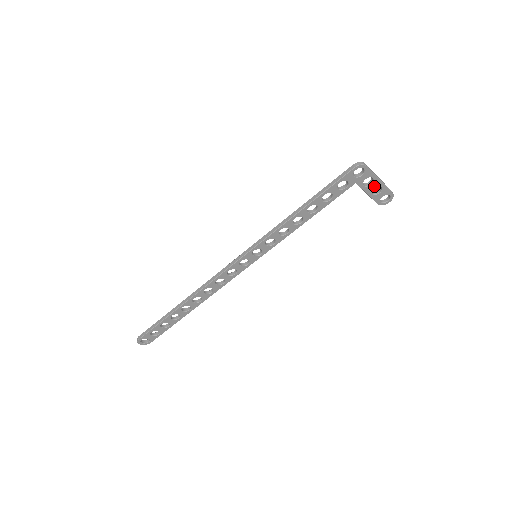
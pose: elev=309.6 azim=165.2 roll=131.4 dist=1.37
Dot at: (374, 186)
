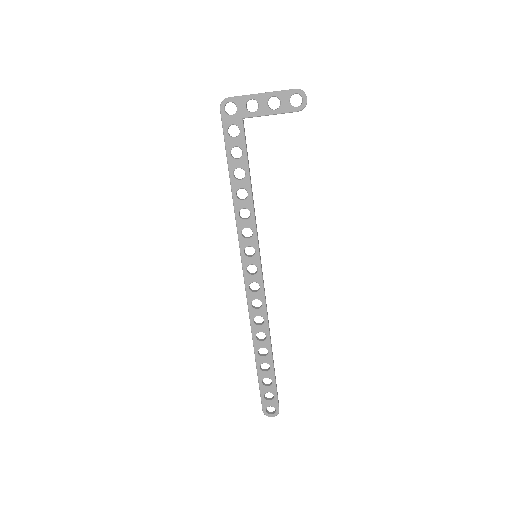
Dot at: (264, 103)
